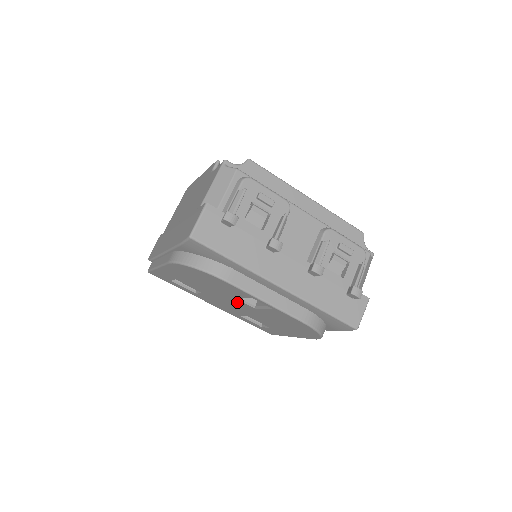
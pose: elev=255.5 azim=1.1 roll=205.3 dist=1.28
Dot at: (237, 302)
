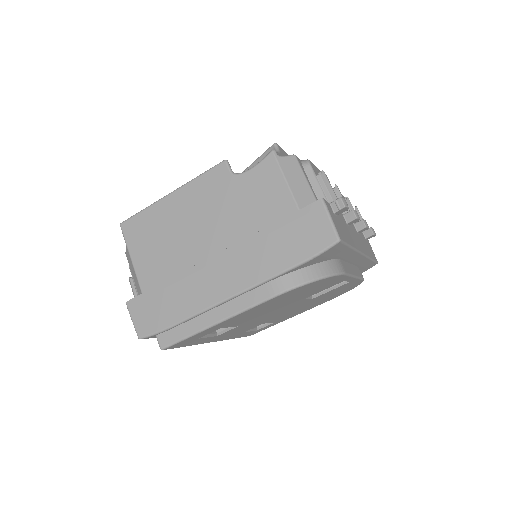
Dot at: (293, 305)
